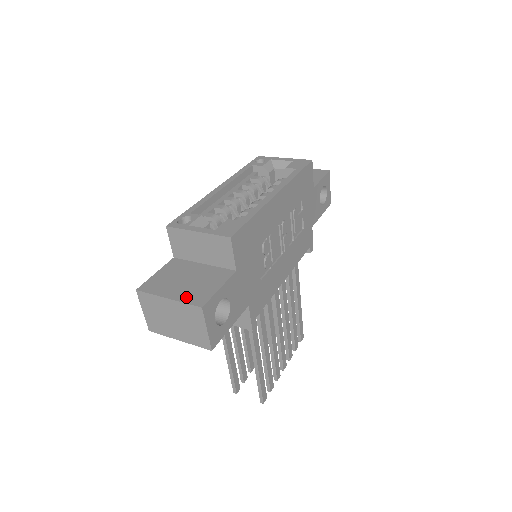
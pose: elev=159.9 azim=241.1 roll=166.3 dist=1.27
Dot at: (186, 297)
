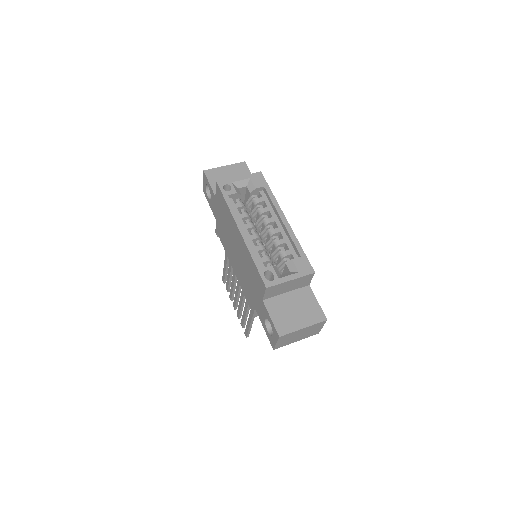
Dot at: (311, 320)
